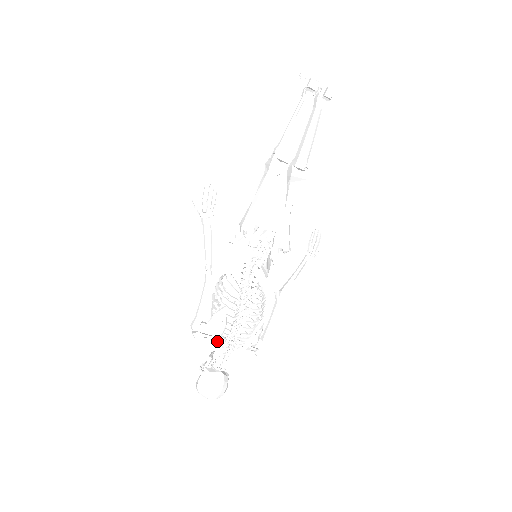
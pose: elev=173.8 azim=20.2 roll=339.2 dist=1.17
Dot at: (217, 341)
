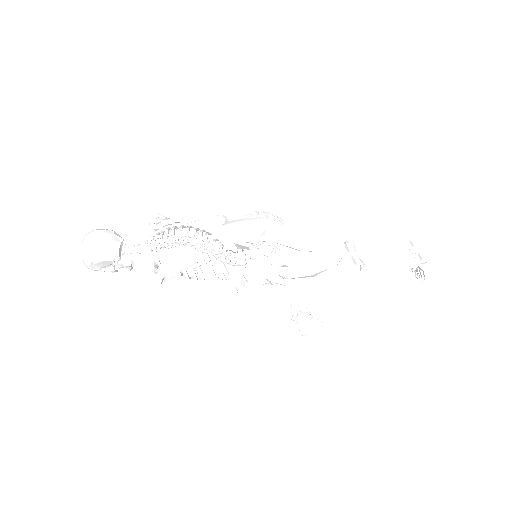
Dot at: (159, 223)
